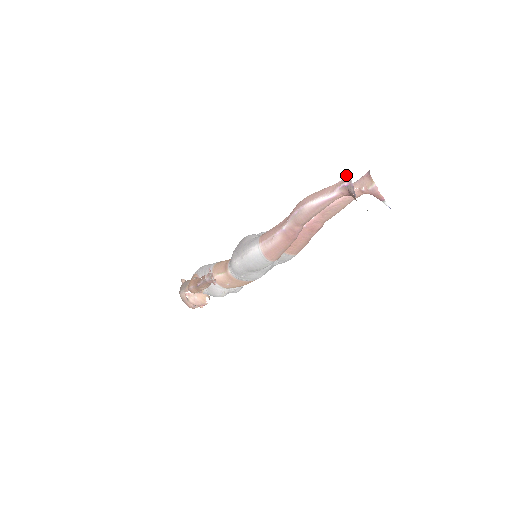
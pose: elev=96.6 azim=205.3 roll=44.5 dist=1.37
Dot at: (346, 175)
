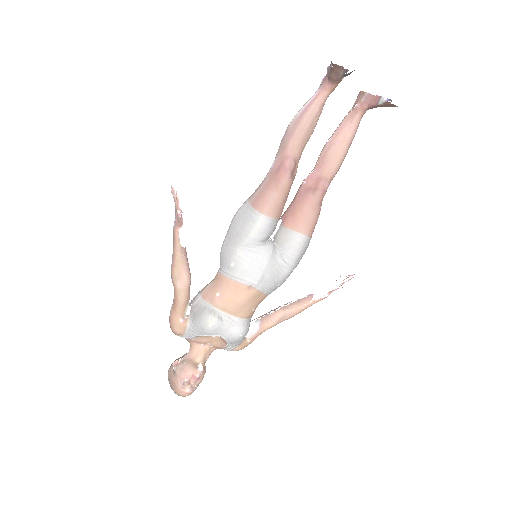
Dot at: occluded
